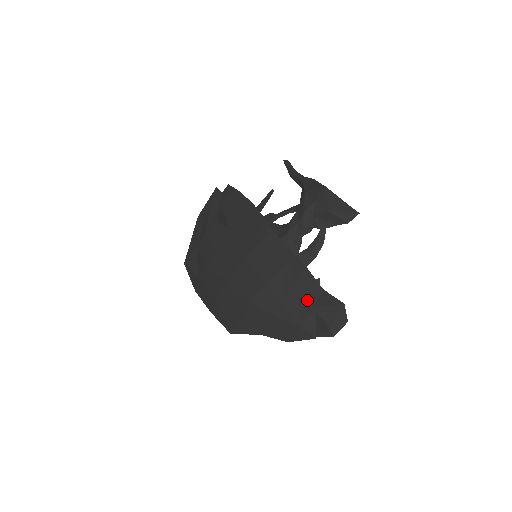
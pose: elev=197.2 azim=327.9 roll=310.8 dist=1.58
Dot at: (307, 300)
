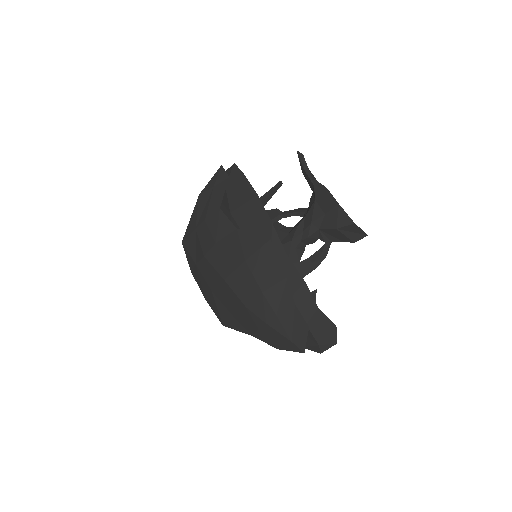
Dot at: (301, 318)
